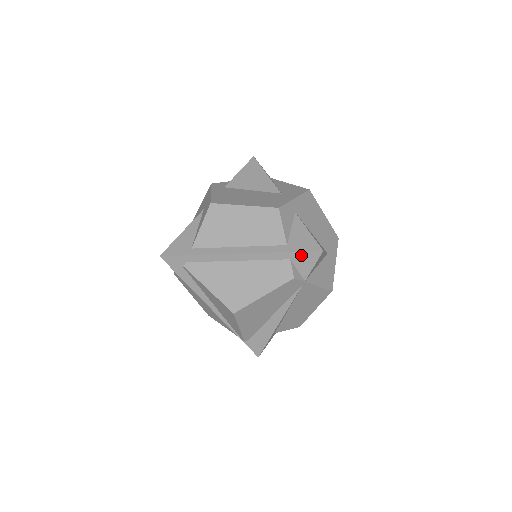
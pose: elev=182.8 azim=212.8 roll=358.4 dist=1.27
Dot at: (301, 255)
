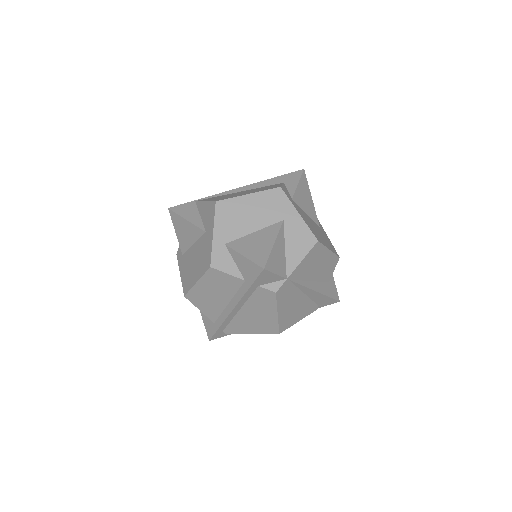
Dot at: (259, 280)
